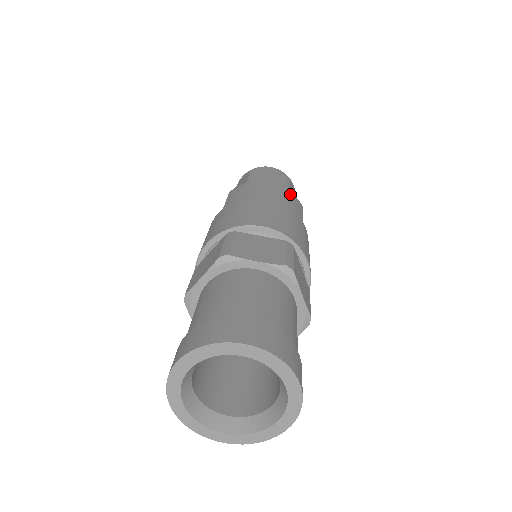
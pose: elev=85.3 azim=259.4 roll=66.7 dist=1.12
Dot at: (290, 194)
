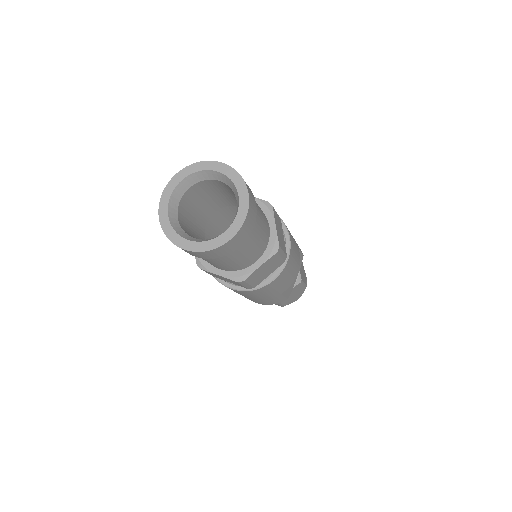
Dot at: occluded
